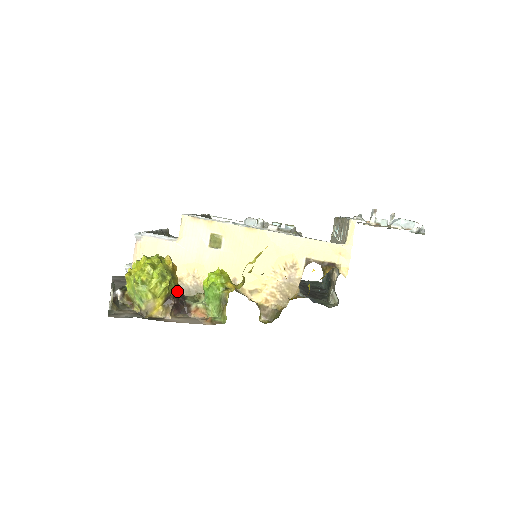
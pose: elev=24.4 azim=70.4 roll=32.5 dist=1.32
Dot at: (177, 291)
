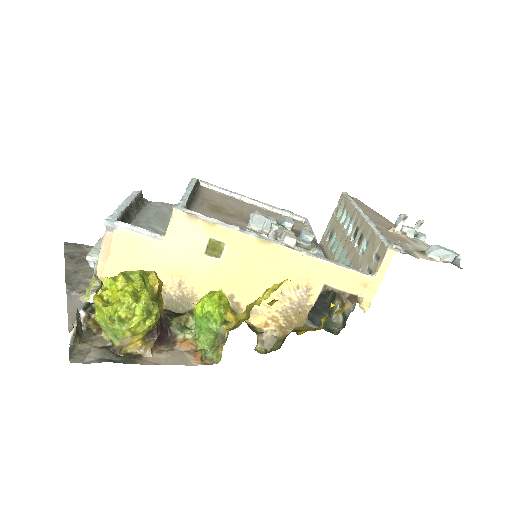
Dot at: occluded
